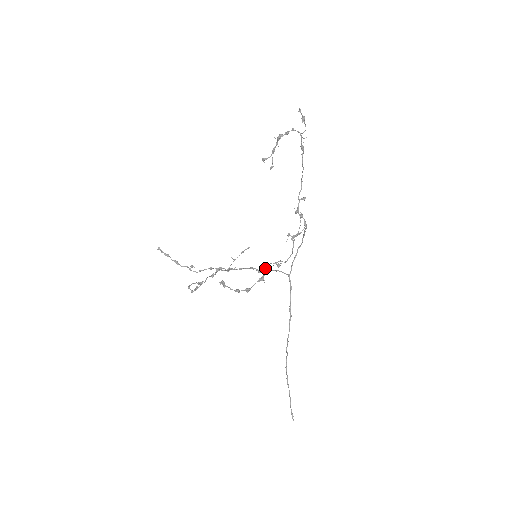
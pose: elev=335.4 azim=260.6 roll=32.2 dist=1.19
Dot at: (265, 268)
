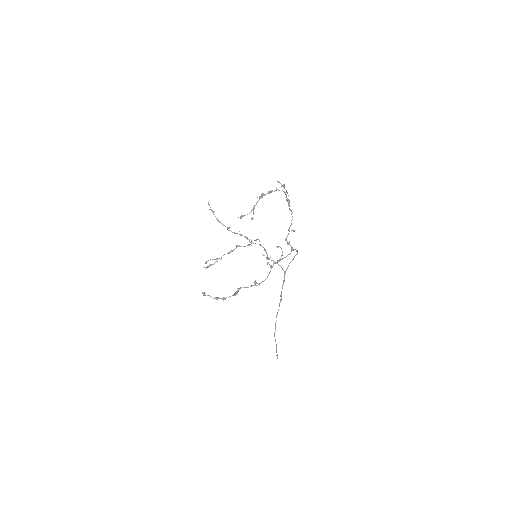
Dot at: (238, 289)
